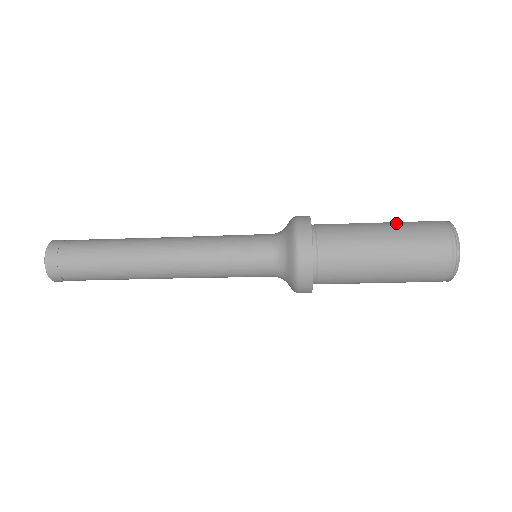
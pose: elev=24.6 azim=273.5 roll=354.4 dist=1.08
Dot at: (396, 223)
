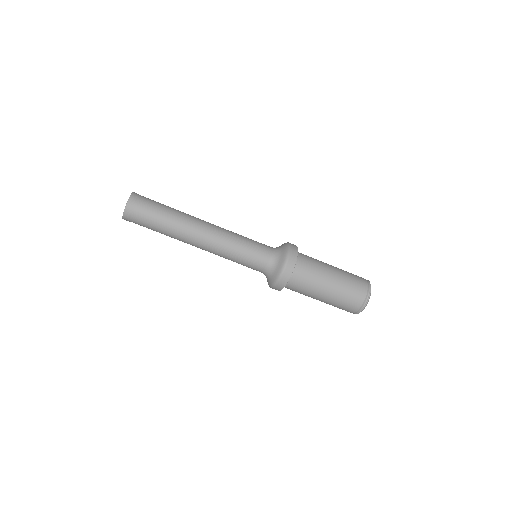
Dot at: (342, 270)
